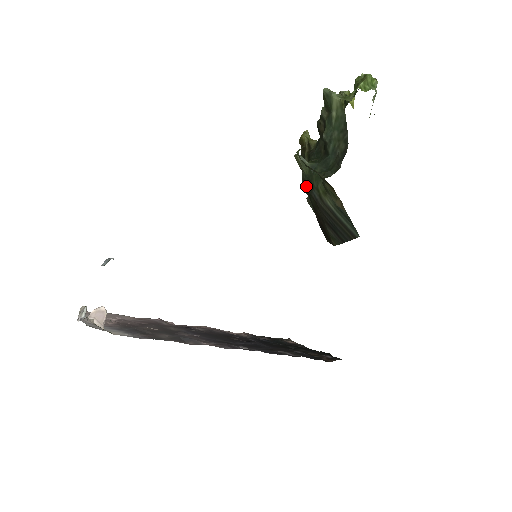
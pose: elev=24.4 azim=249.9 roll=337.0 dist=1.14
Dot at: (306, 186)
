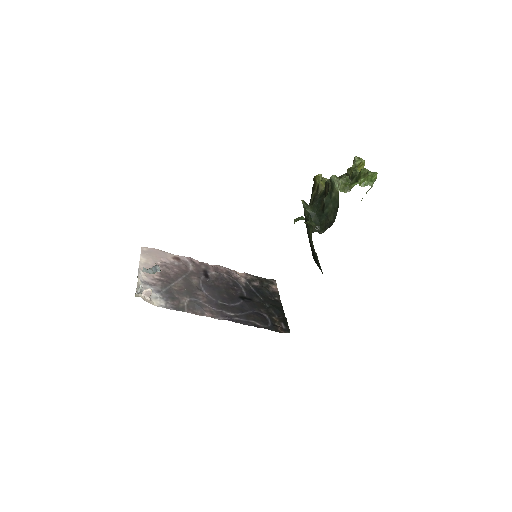
Dot at: (305, 219)
